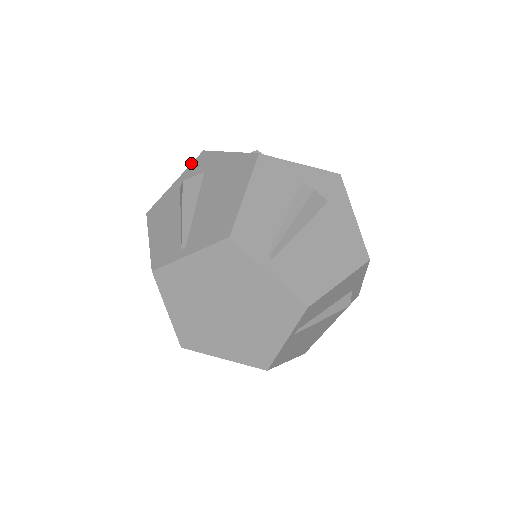
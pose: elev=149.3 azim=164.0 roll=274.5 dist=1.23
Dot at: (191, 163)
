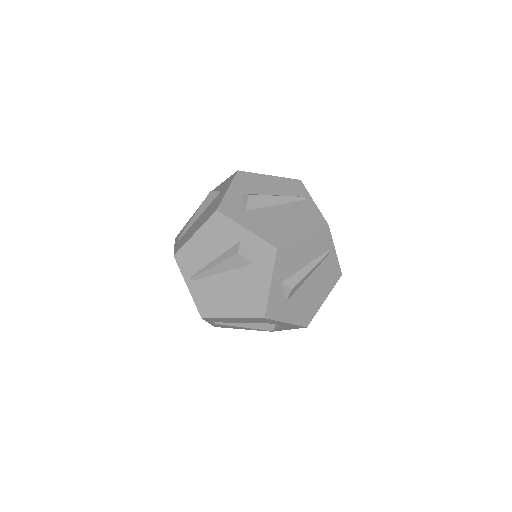
Dot at: (264, 240)
